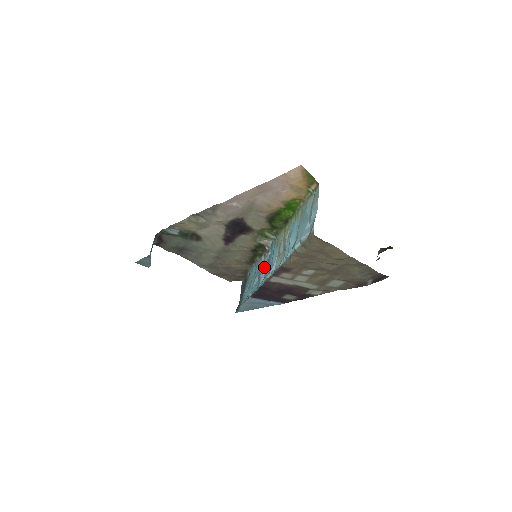
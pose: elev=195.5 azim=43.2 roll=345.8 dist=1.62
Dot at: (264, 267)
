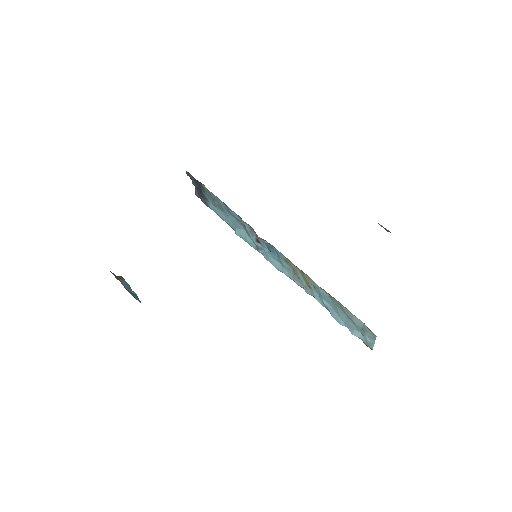
Dot at: (259, 242)
